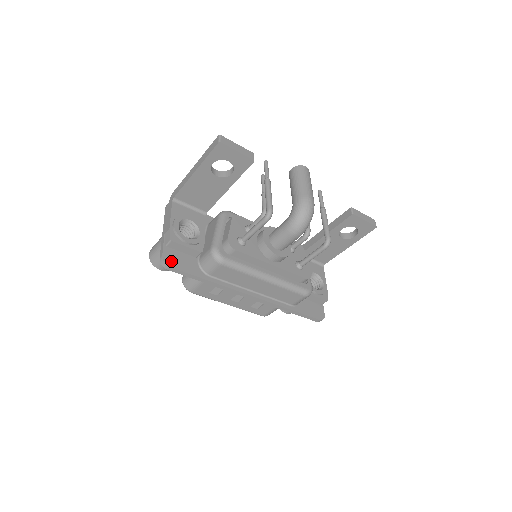
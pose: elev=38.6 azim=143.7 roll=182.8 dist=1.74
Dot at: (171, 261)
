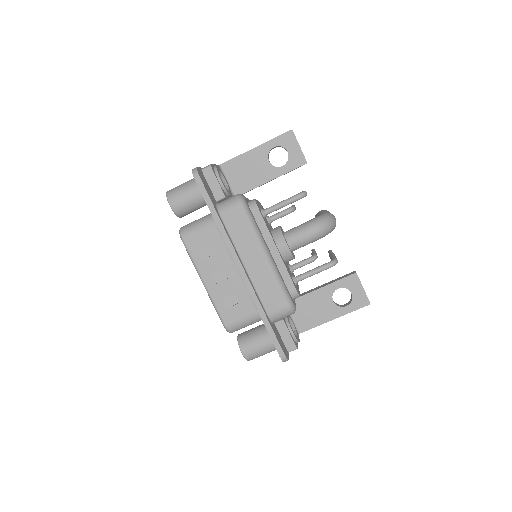
Dot at: (201, 176)
